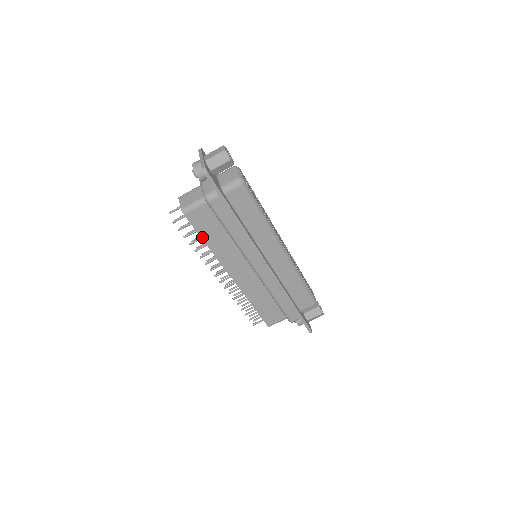
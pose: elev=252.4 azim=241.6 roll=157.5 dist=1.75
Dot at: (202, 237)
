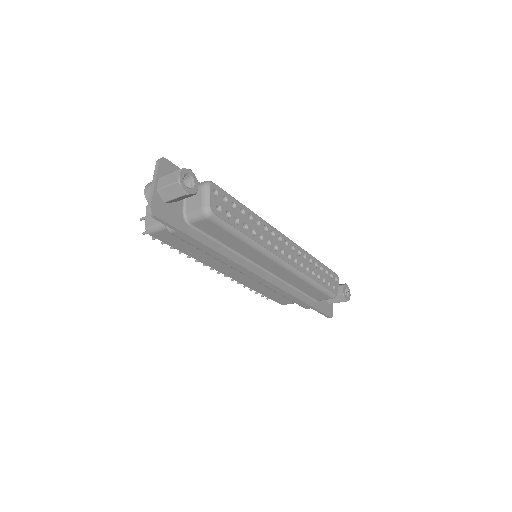
Dot at: (179, 250)
